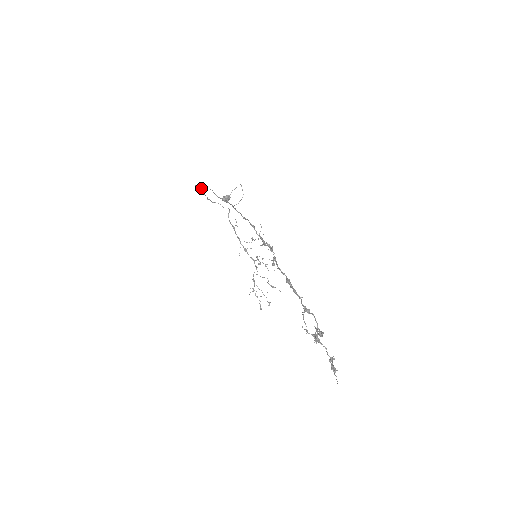
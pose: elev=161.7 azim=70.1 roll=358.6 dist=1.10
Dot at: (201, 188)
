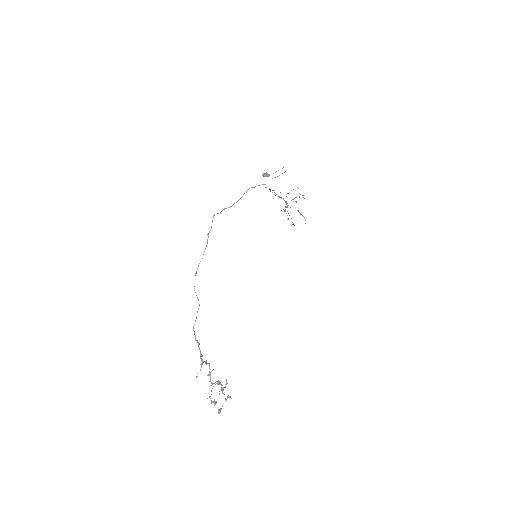
Dot at: (207, 242)
